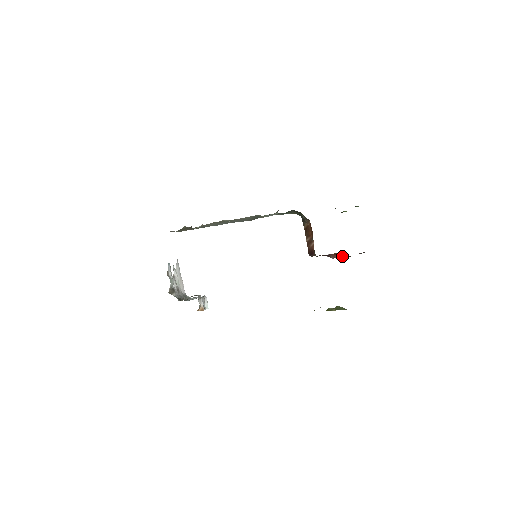
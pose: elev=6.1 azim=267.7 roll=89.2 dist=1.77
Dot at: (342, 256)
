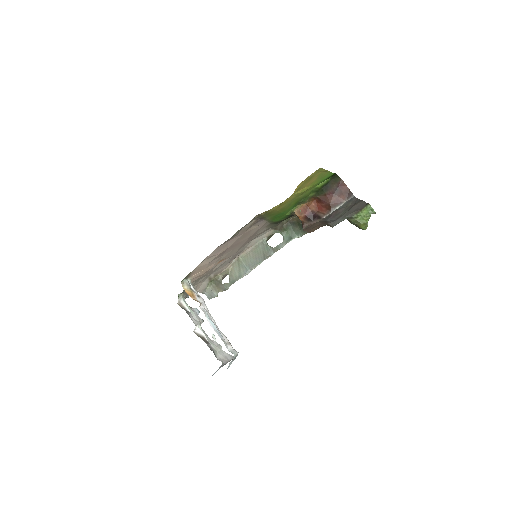
Dot at: (327, 205)
